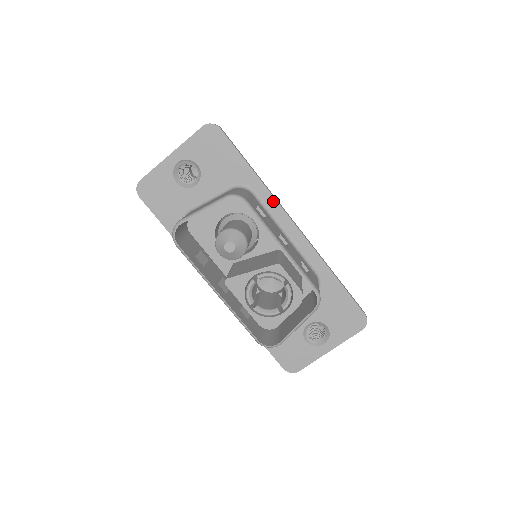
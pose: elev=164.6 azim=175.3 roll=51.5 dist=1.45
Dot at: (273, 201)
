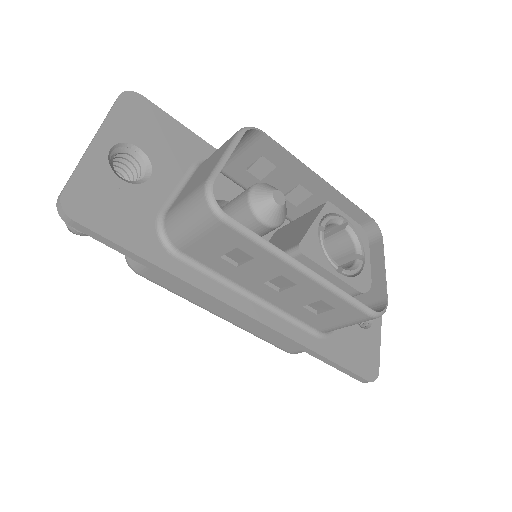
Dot at: occluded
